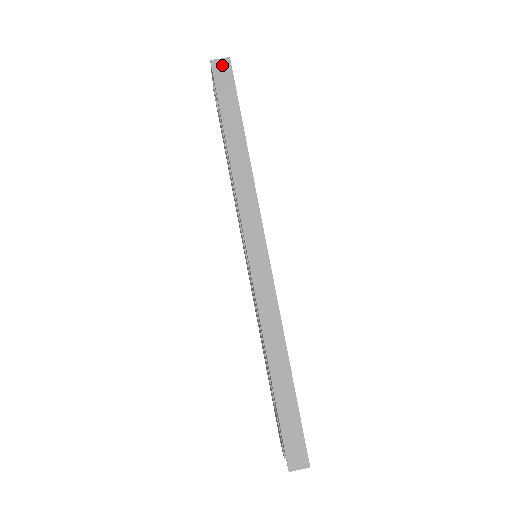
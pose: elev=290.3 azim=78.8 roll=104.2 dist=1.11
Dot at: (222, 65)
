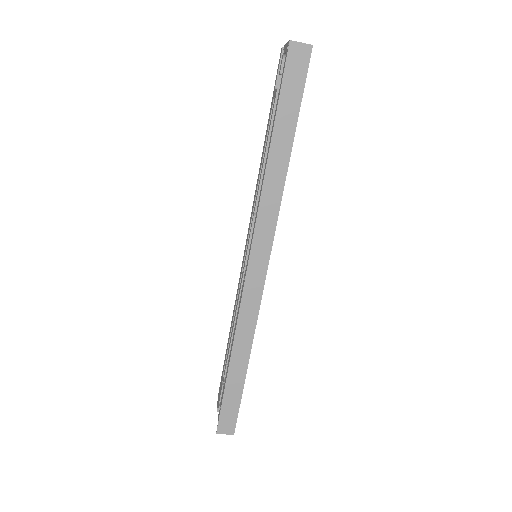
Dot at: (300, 52)
